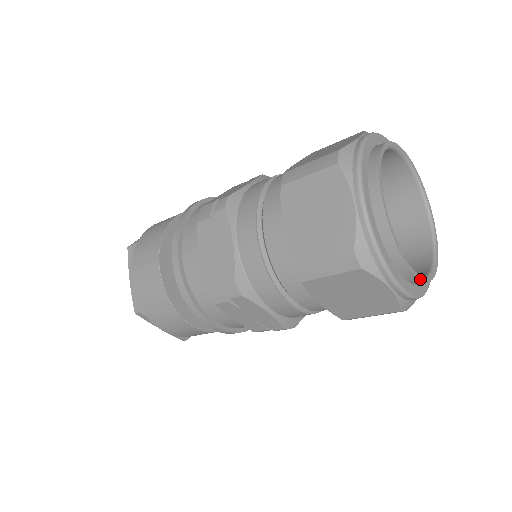
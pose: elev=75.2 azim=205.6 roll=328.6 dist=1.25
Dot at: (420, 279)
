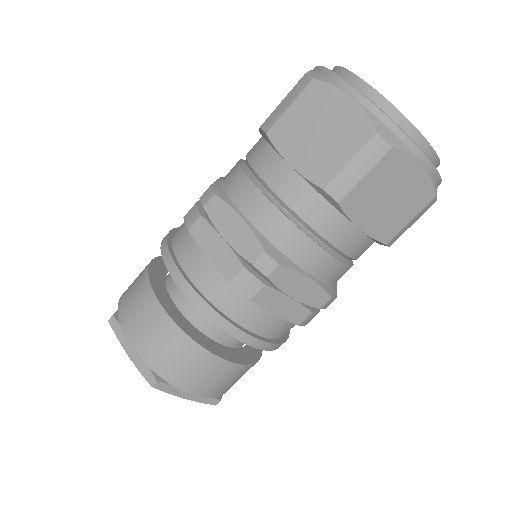
Dot at: (436, 154)
